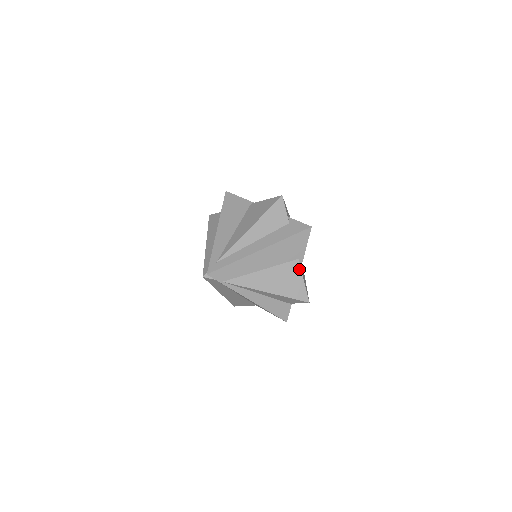
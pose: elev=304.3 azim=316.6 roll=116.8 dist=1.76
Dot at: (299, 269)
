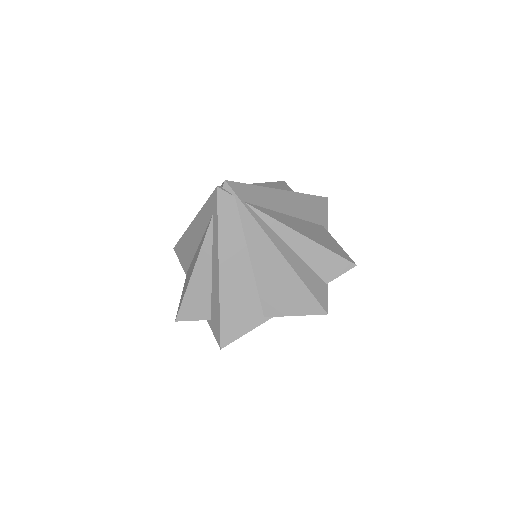
Dot at: (328, 234)
